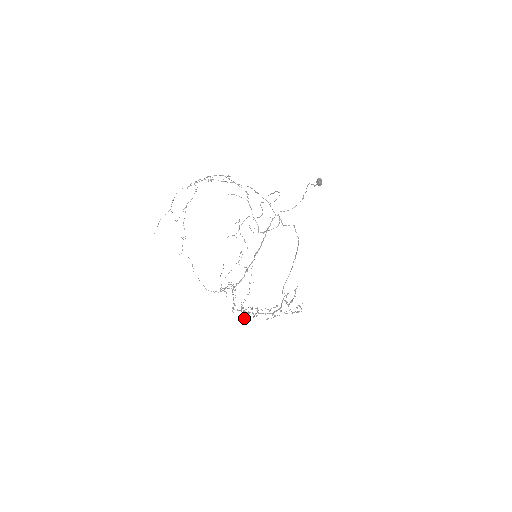
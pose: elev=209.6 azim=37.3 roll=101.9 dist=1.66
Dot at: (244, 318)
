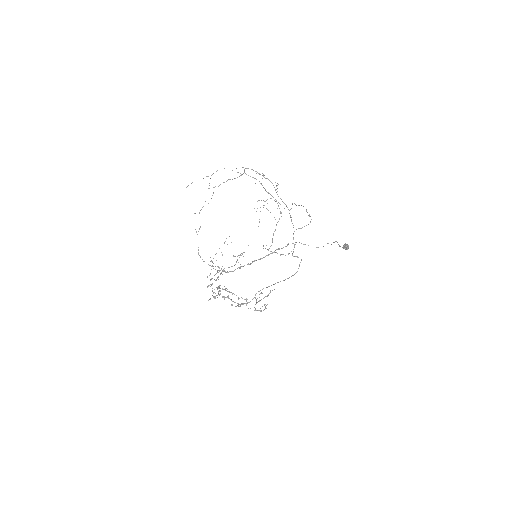
Dot at: (214, 296)
